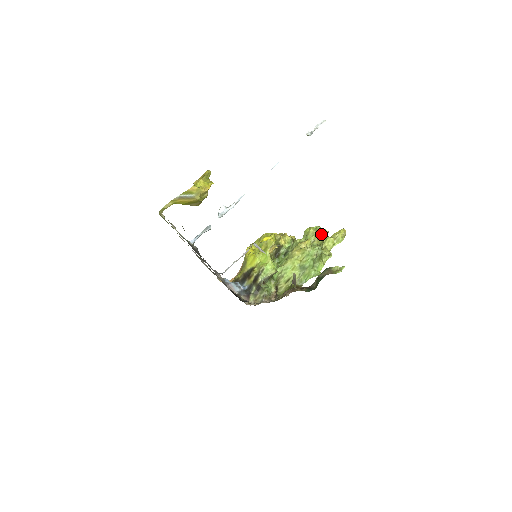
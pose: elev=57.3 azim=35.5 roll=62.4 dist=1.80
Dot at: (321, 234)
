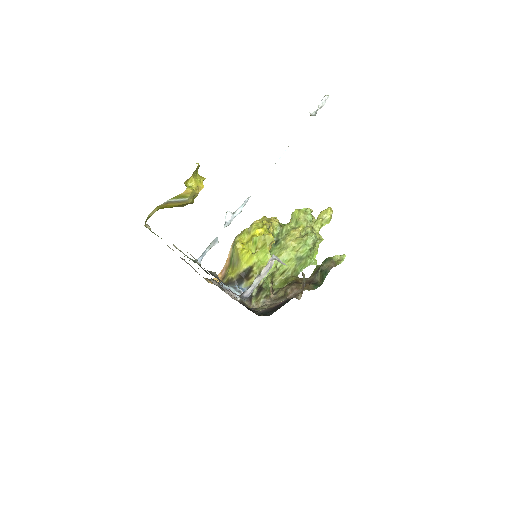
Dot at: occluded
